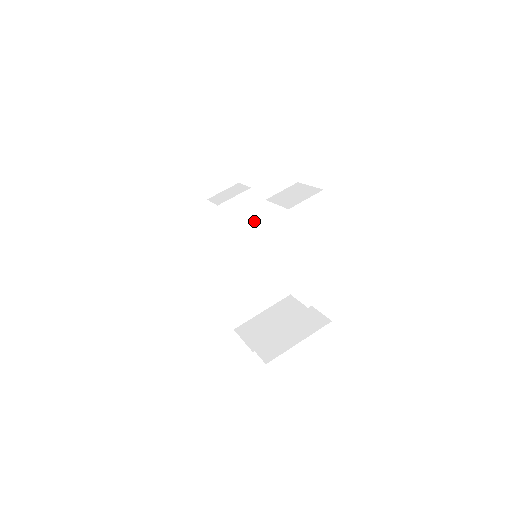
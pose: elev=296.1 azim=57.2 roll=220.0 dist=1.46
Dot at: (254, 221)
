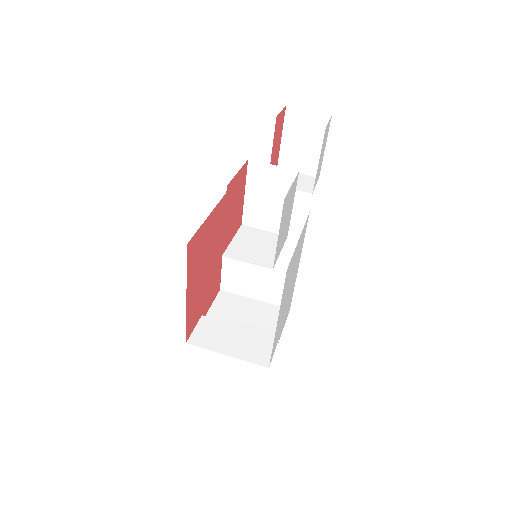
Dot at: (299, 224)
